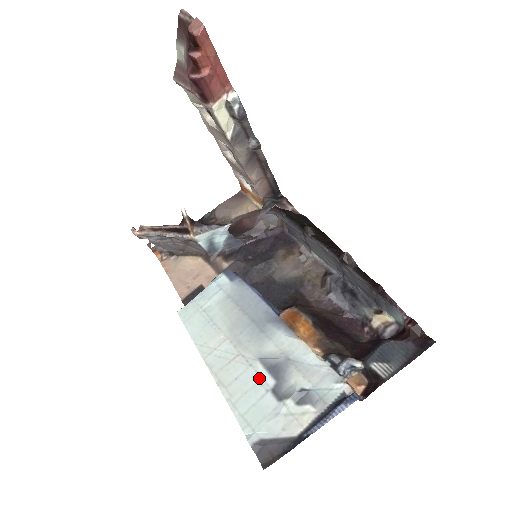
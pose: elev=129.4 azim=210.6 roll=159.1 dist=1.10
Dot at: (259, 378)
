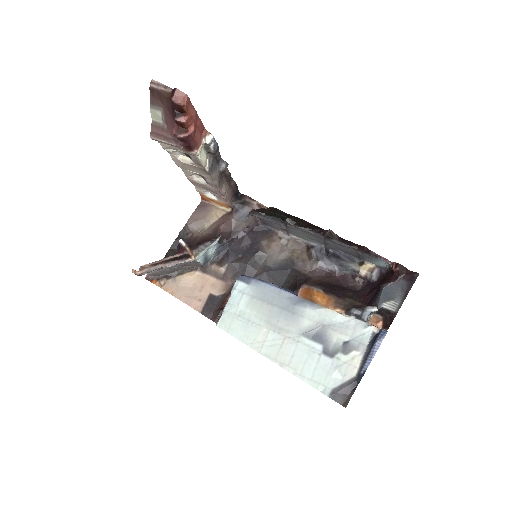
Dot at: (309, 348)
